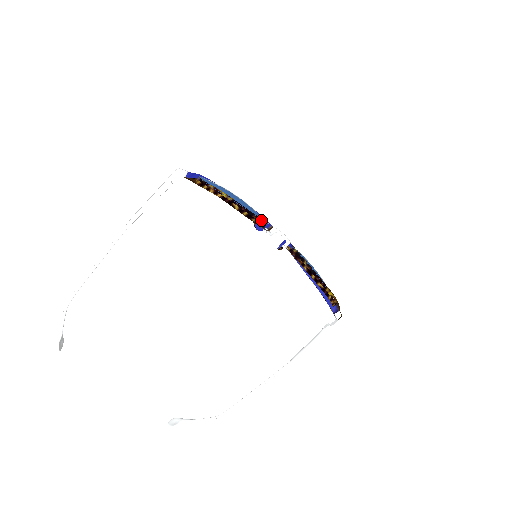
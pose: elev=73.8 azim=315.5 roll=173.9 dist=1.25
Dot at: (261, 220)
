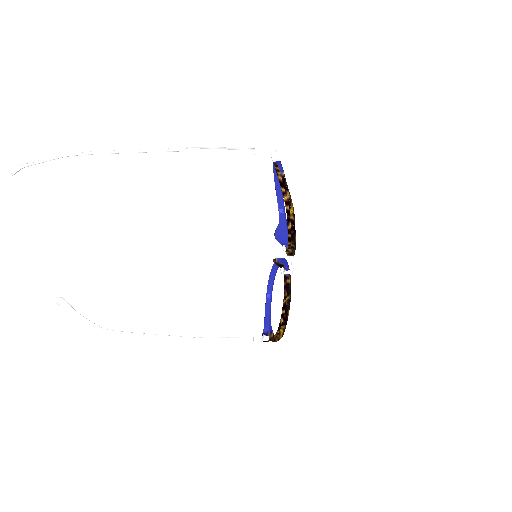
Dot at: (293, 246)
